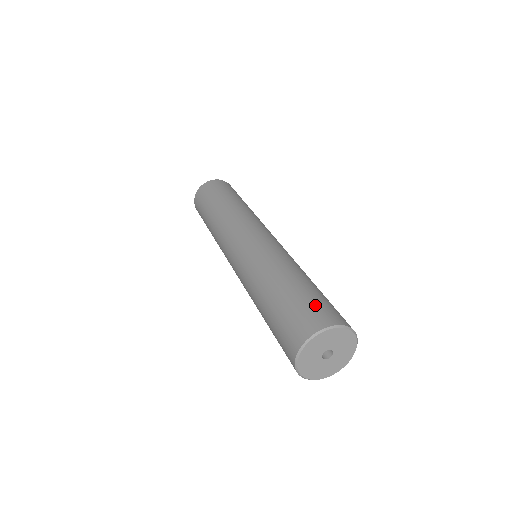
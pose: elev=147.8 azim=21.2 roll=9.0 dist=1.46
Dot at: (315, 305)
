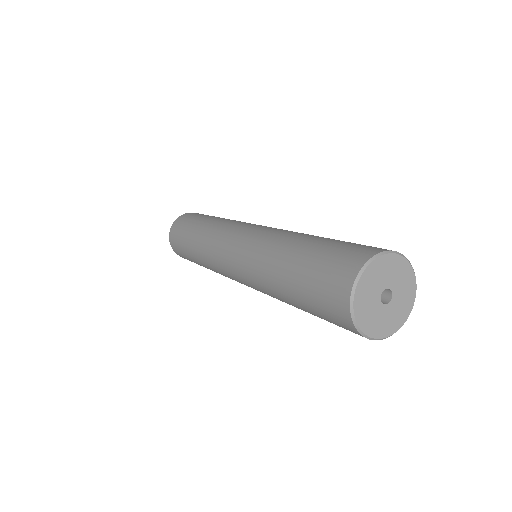
Dot at: (329, 264)
